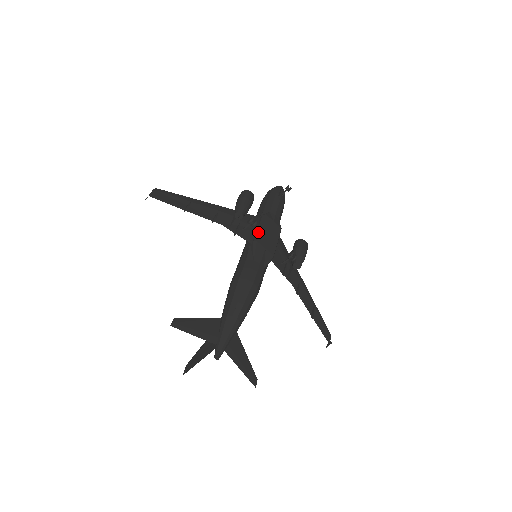
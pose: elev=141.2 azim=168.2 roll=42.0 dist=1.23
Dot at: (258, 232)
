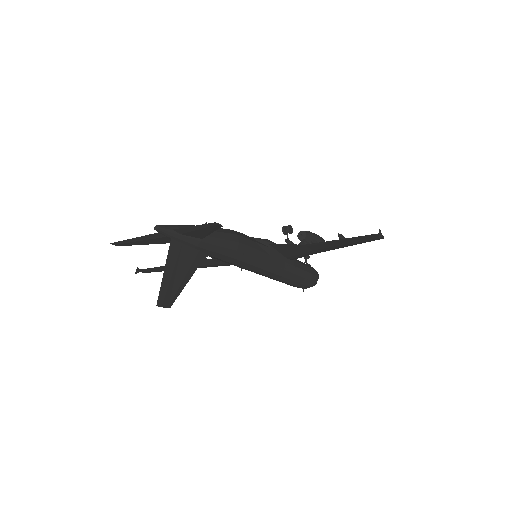
Dot at: occluded
